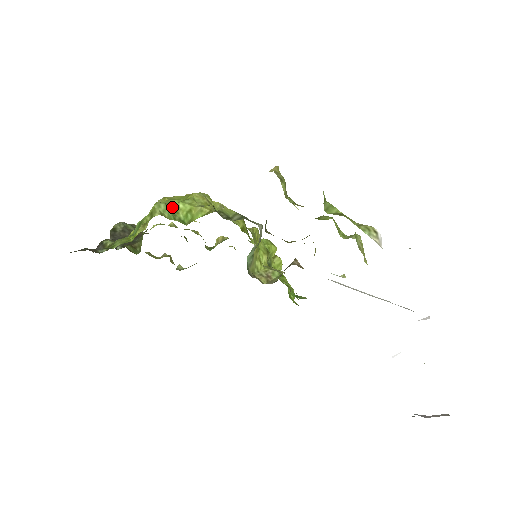
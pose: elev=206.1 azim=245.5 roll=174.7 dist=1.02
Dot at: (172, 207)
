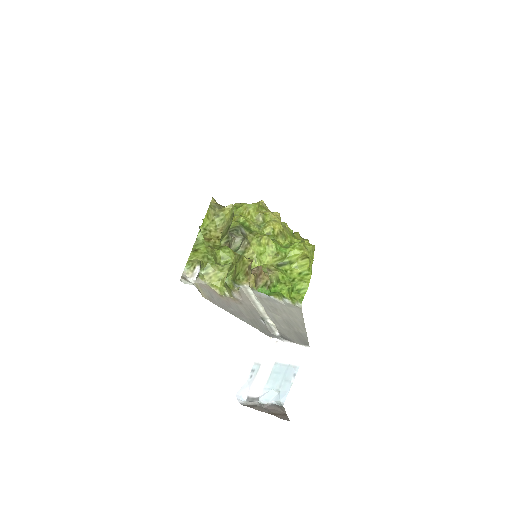
Dot at: occluded
